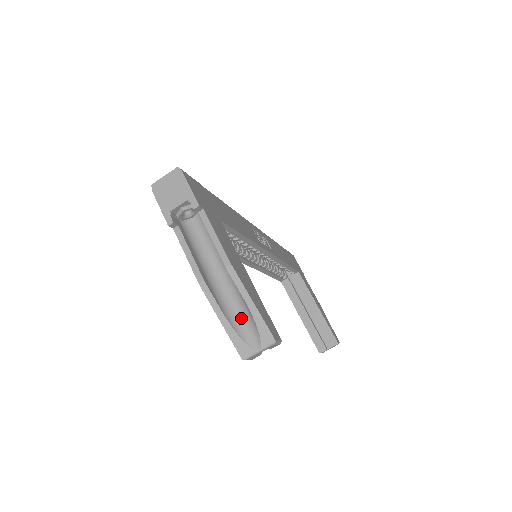
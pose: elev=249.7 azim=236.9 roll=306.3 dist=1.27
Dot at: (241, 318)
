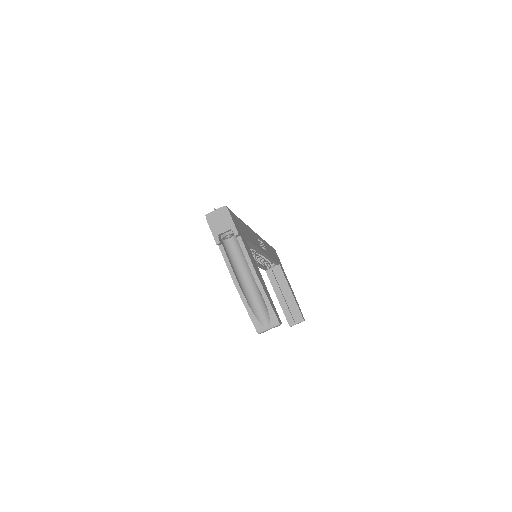
Dot at: (259, 308)
